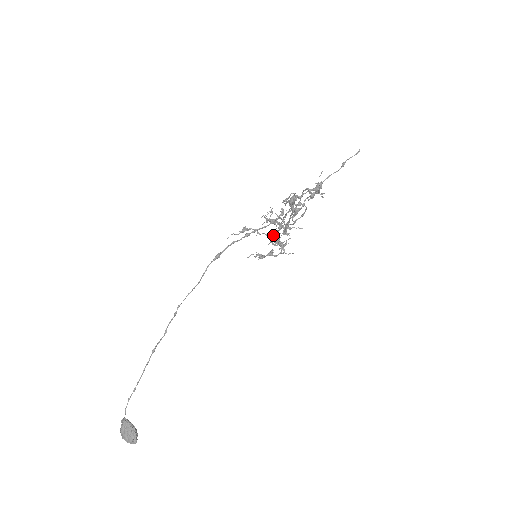
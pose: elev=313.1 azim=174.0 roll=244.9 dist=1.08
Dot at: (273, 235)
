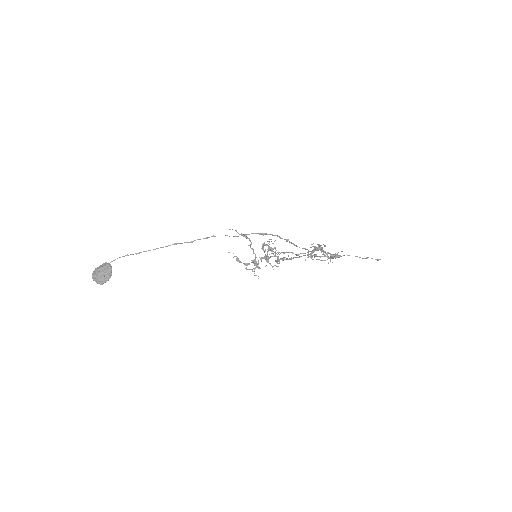
Dot at: occluded
